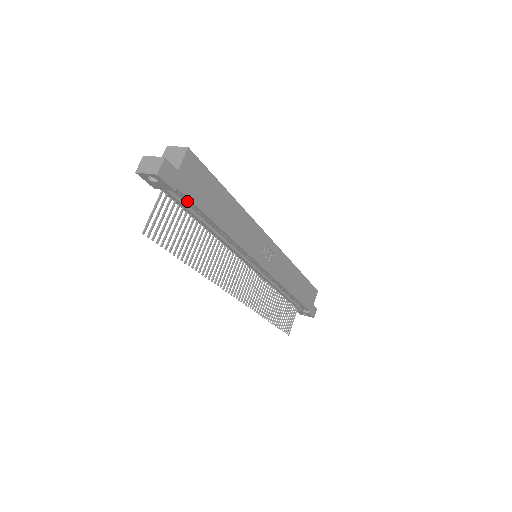
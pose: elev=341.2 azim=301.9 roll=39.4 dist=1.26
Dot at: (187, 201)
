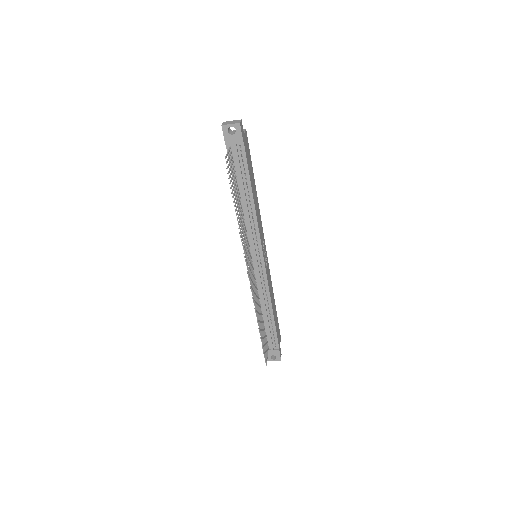
Dot at: (242, 161)
